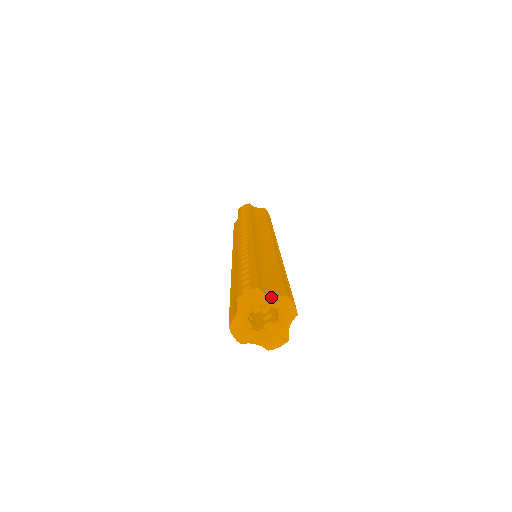
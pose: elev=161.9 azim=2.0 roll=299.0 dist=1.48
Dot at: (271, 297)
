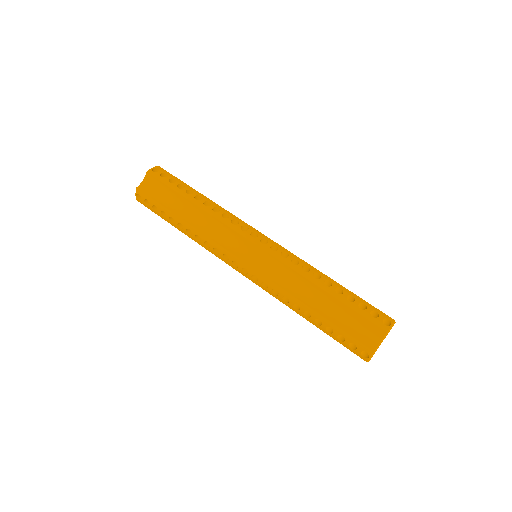
Dot at: occluded
